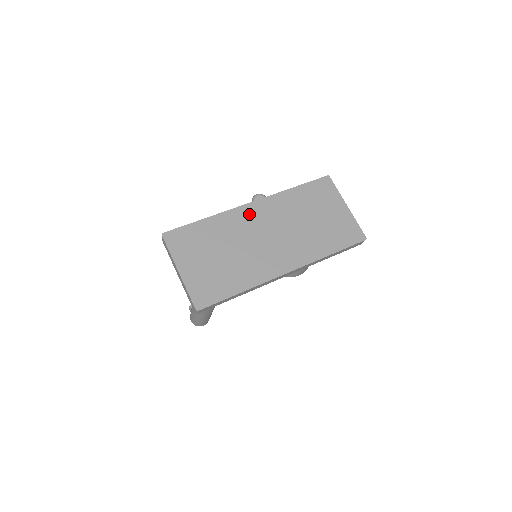
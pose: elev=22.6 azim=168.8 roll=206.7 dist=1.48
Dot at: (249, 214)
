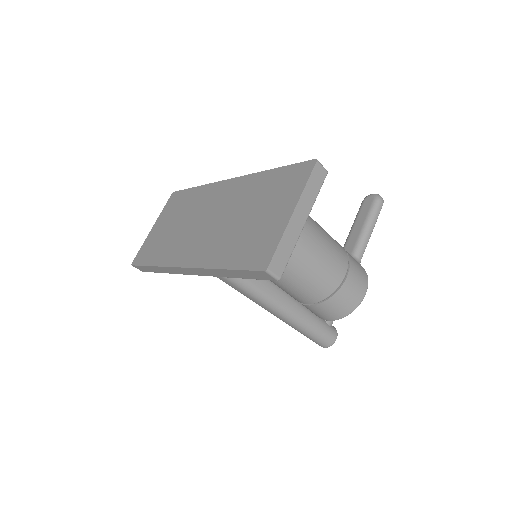
Dot at: (218, 191)
